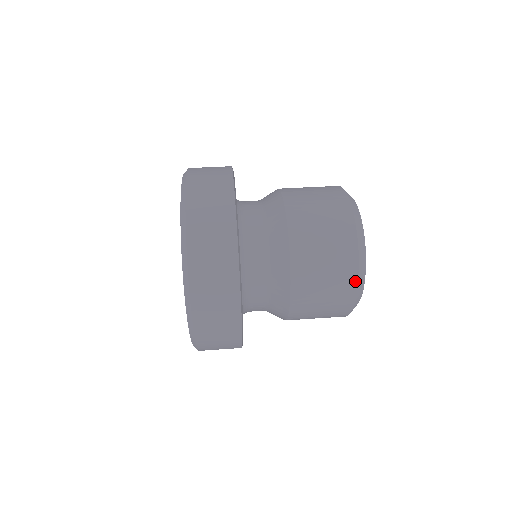
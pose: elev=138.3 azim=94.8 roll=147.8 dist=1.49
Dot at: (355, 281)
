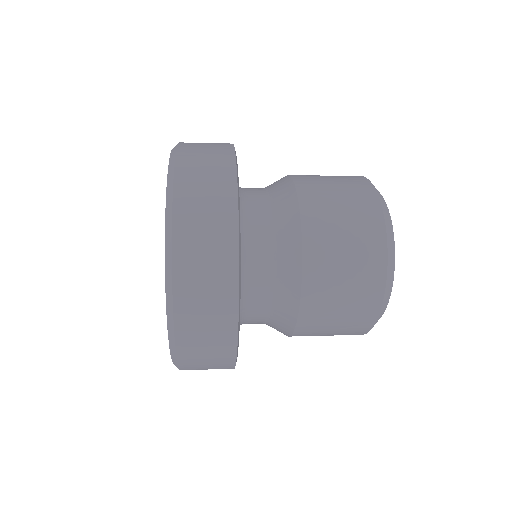
Dot at: (366, 181)
